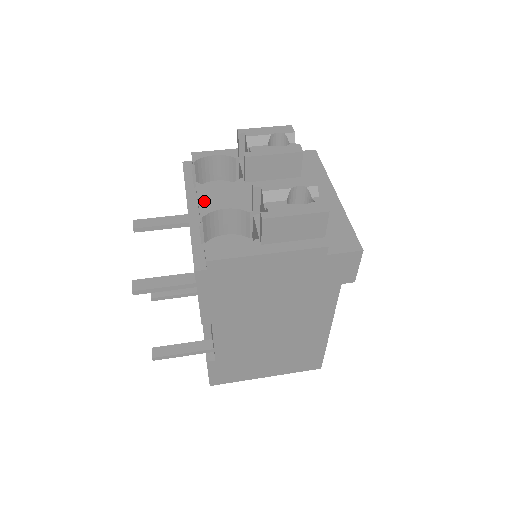
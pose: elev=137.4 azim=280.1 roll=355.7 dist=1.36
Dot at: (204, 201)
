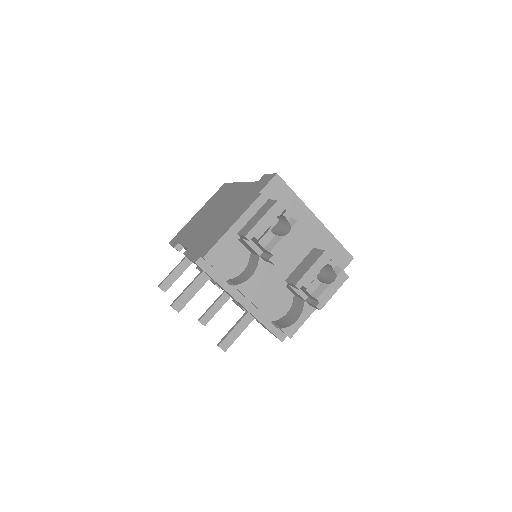
Dot at: (254, 298)
